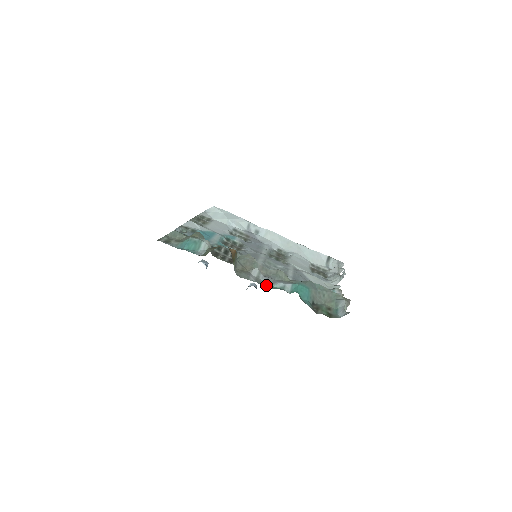
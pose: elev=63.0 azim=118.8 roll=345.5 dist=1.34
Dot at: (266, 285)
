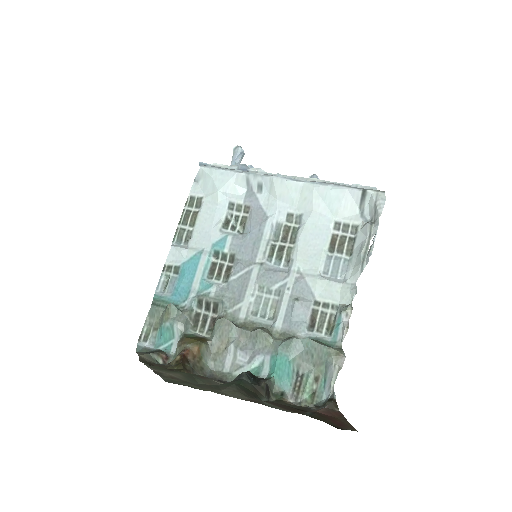
Dot at: occluded
